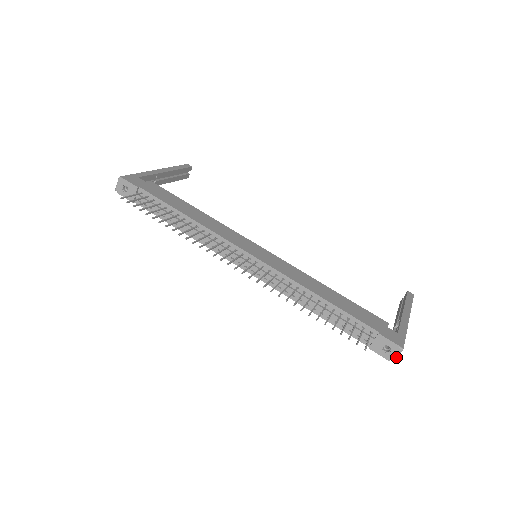
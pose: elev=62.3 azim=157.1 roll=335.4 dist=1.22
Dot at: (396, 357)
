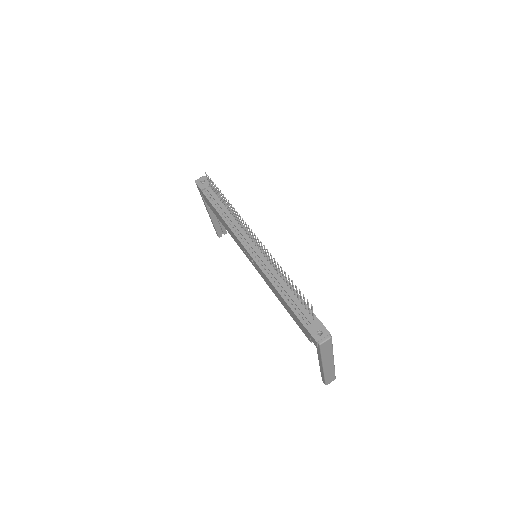
Dot at: (324, 341)
